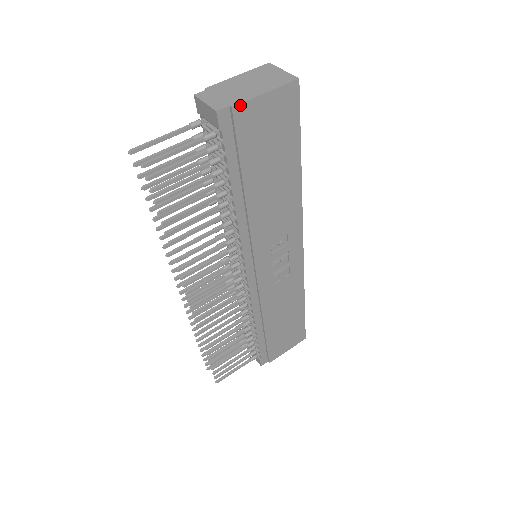
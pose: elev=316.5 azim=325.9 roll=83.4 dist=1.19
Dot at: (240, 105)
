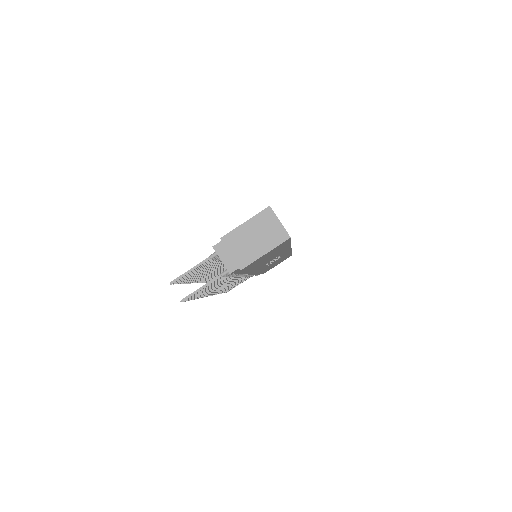
Dot at: (246, 266)
